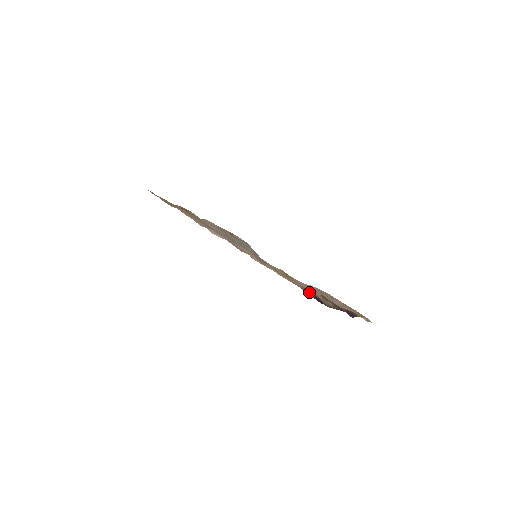
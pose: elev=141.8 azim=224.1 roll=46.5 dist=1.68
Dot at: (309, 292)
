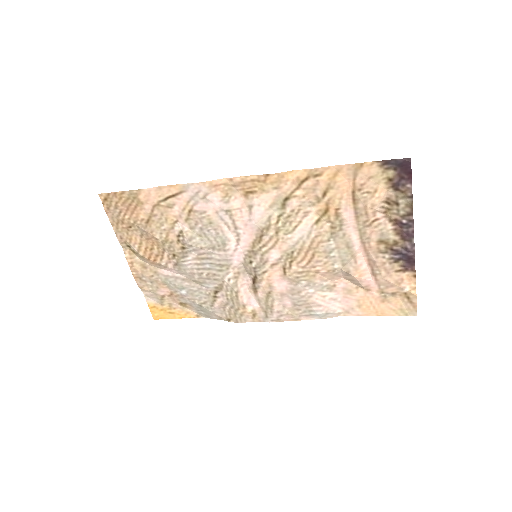
Dot at: (387, 165)
